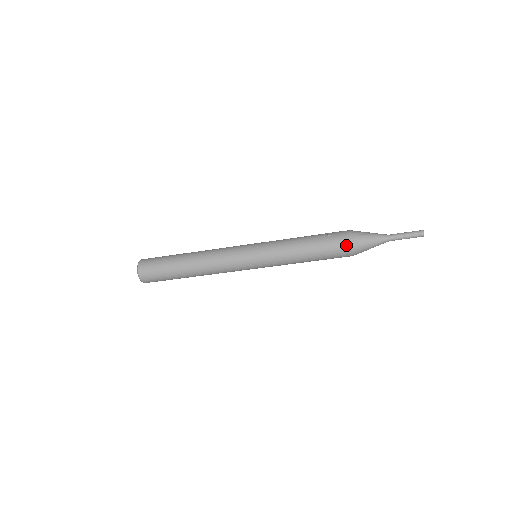
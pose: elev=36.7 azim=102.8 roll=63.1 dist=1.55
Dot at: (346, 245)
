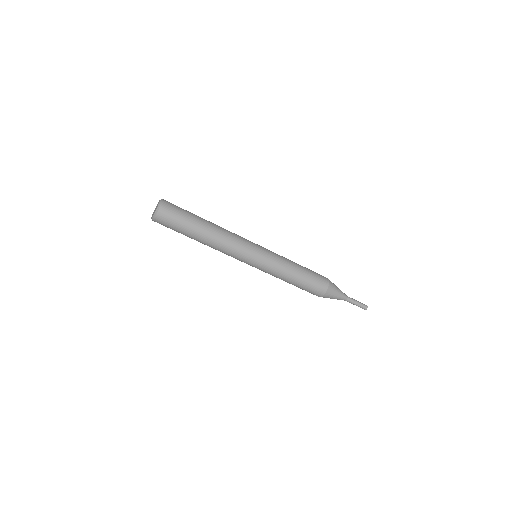
Dot at: (325, 282)
